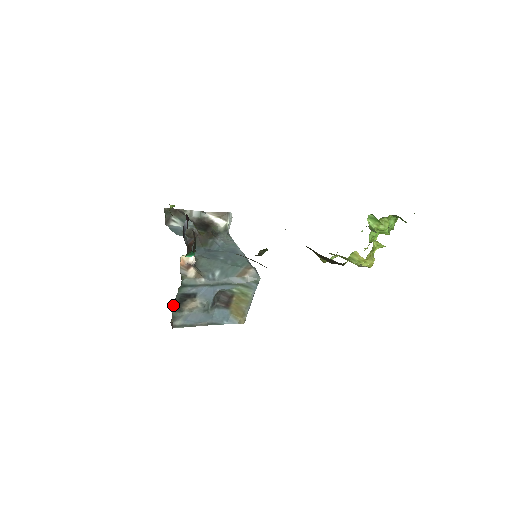
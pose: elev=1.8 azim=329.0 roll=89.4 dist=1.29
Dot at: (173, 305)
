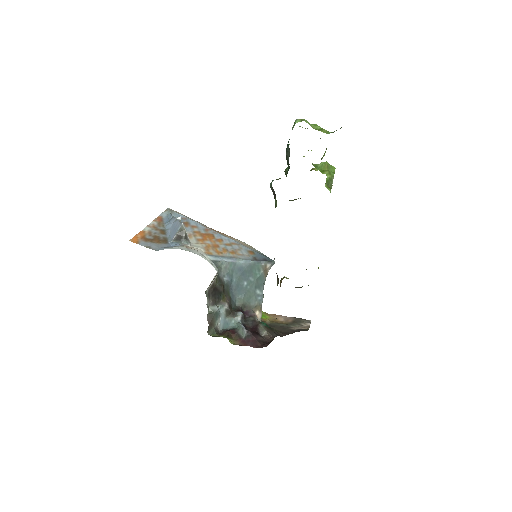
Dot at: occluded
